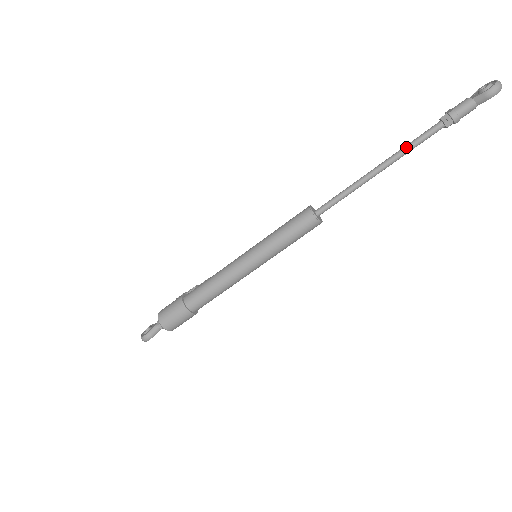
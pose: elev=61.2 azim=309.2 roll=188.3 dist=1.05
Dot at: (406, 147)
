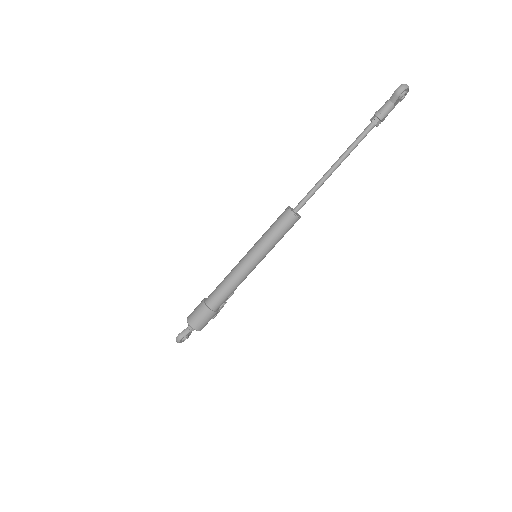
Dot at: (350, 146)
